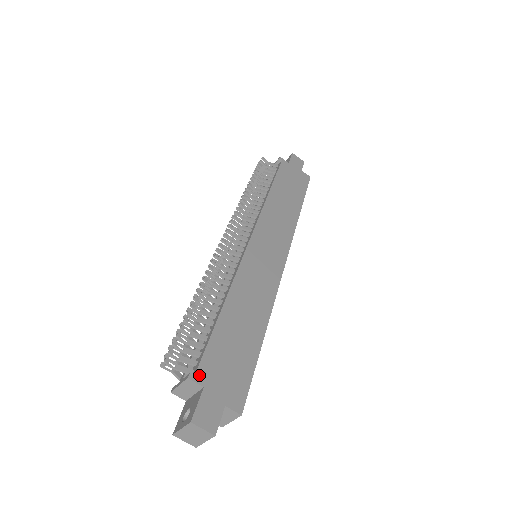
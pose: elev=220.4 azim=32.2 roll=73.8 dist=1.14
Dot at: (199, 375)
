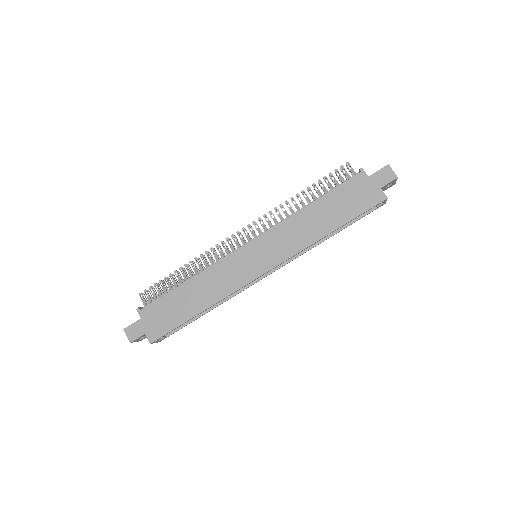
Dot at: (143, 311)
